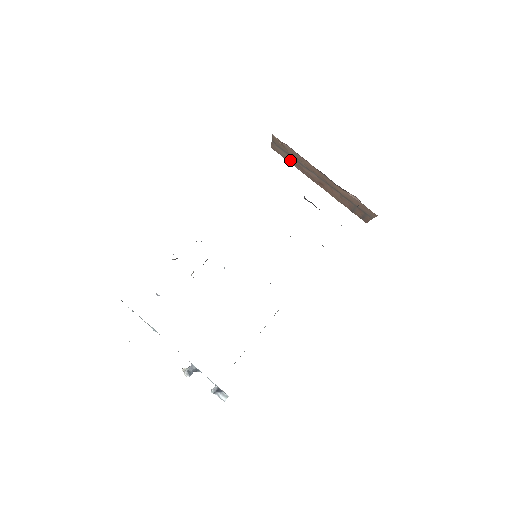
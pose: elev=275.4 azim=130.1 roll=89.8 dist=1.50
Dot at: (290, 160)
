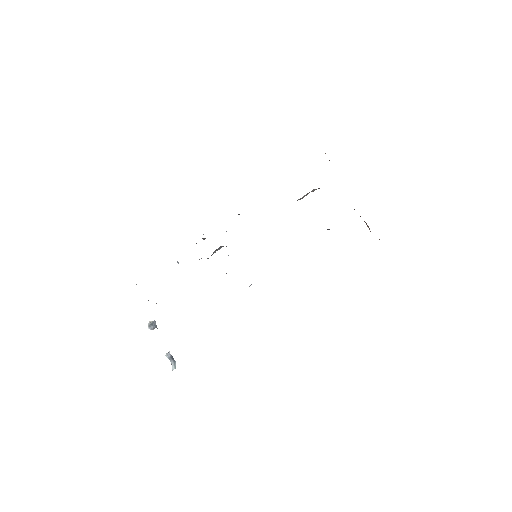
Dot at: occluded
